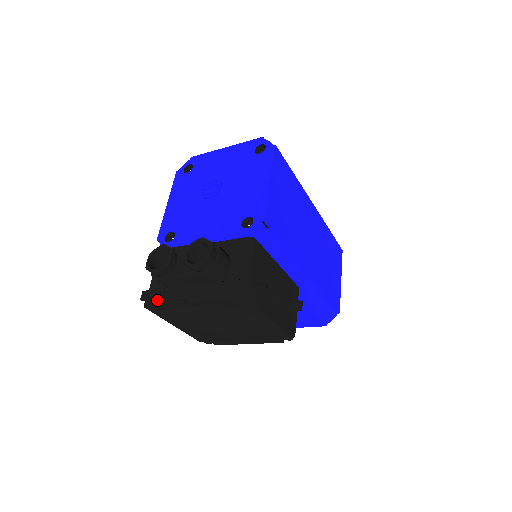
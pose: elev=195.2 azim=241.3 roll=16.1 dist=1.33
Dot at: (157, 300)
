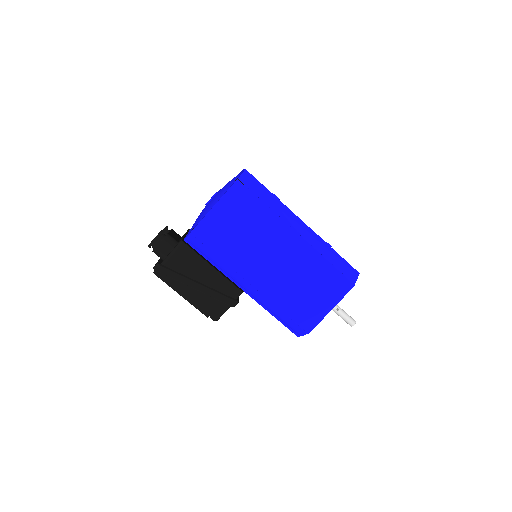
Dot at: occluded
